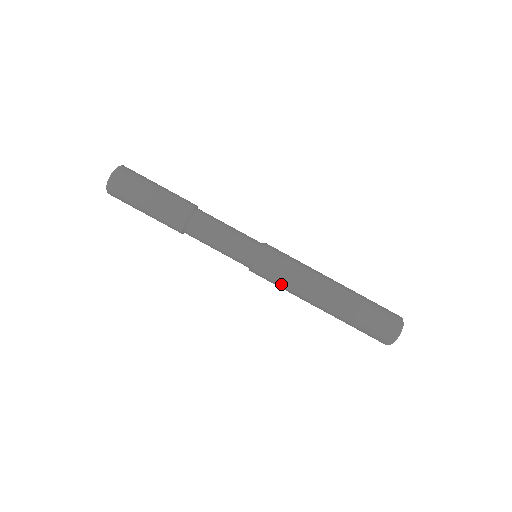
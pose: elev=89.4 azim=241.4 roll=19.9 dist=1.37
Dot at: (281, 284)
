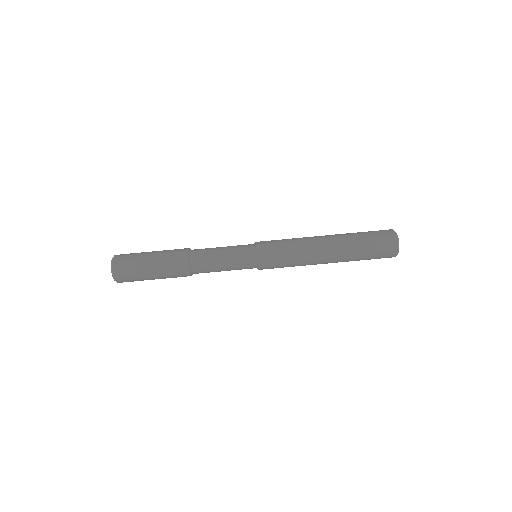
Dot at: (288, 265)
